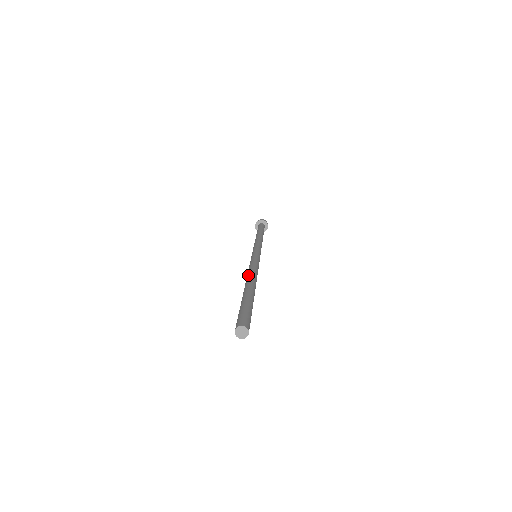
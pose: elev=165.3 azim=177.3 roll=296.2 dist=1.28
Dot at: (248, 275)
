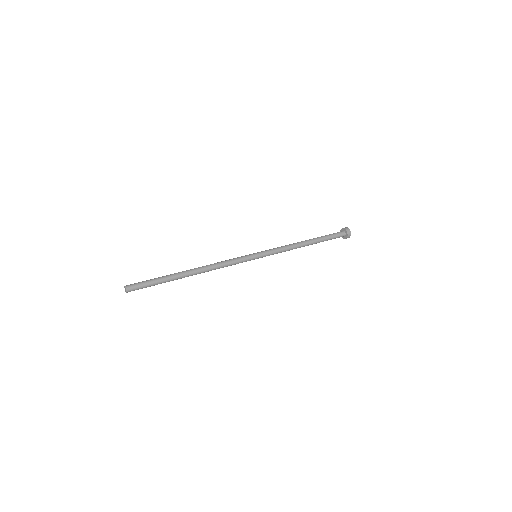
Dot at: (205, 266)
